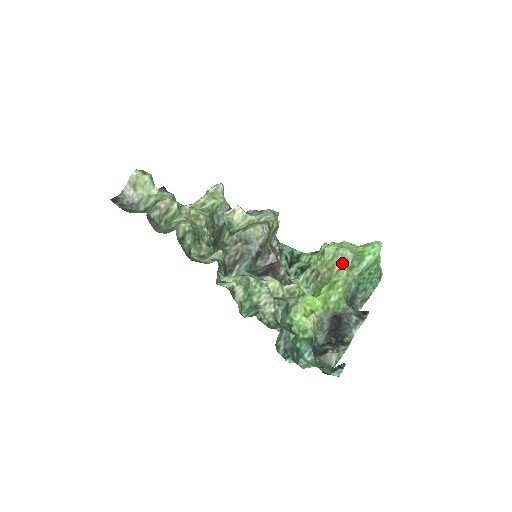
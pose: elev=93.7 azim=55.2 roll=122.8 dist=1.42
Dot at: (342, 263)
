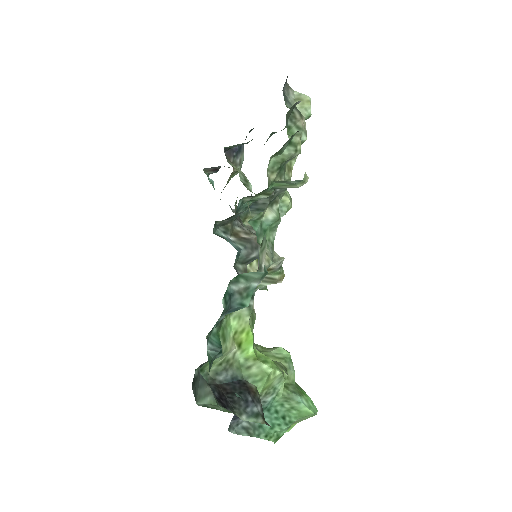
Dot at: (287, 369)
